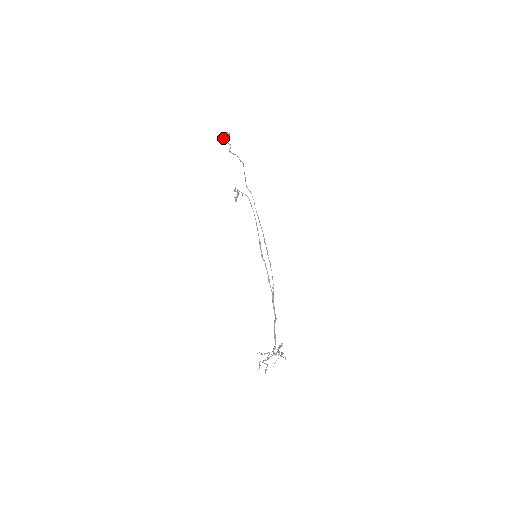
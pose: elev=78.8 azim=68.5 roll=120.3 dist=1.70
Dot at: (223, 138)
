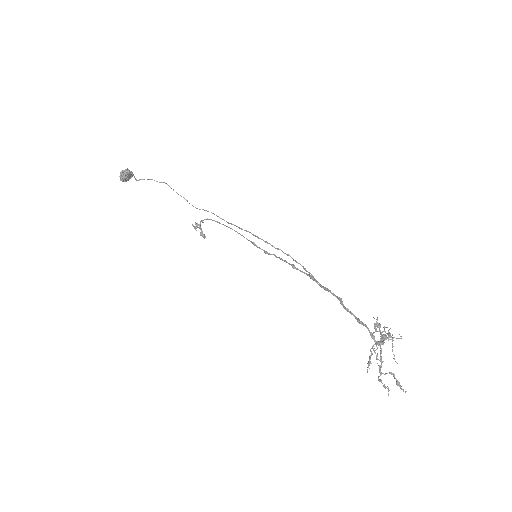
Dot at: (123, 177)
